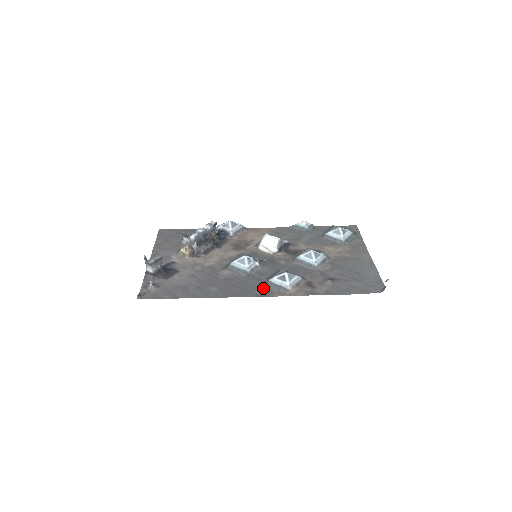
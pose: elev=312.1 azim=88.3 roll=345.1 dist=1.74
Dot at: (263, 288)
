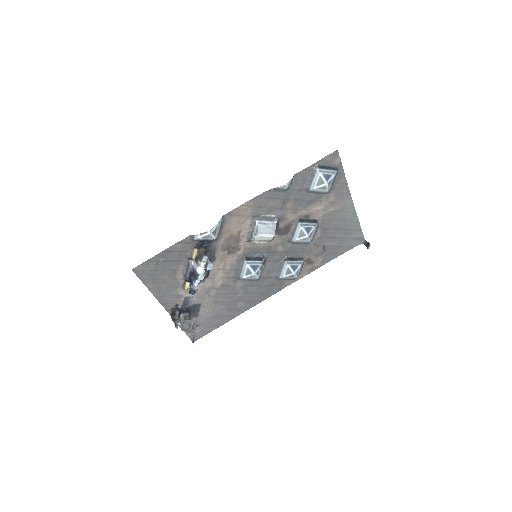
Dot at: (276, 284)
